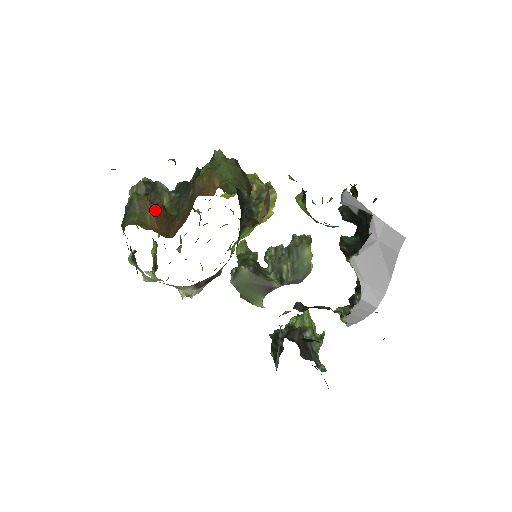
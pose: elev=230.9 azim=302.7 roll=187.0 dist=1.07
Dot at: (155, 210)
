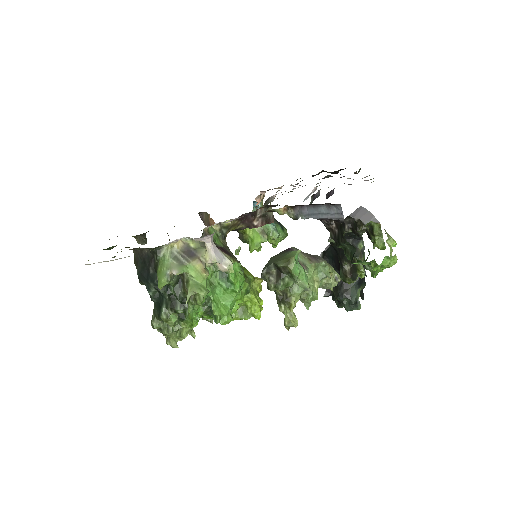
Dot at: occluded
